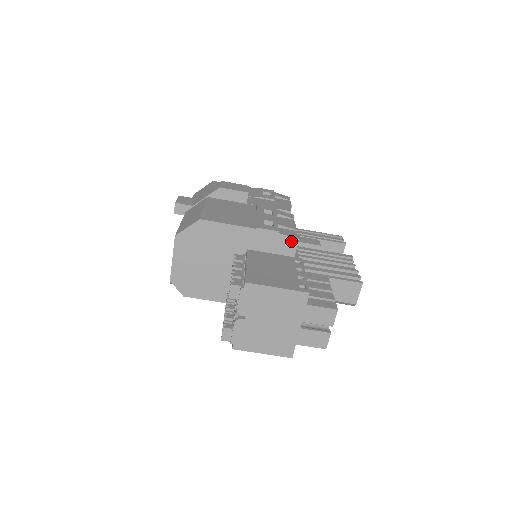
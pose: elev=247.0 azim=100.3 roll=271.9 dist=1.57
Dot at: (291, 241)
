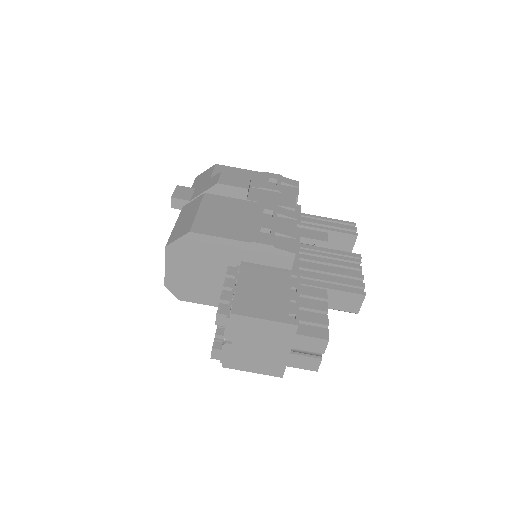
Dot at: (287, 255)
